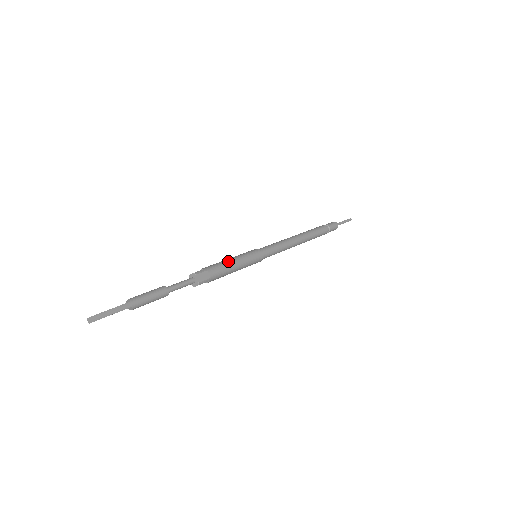
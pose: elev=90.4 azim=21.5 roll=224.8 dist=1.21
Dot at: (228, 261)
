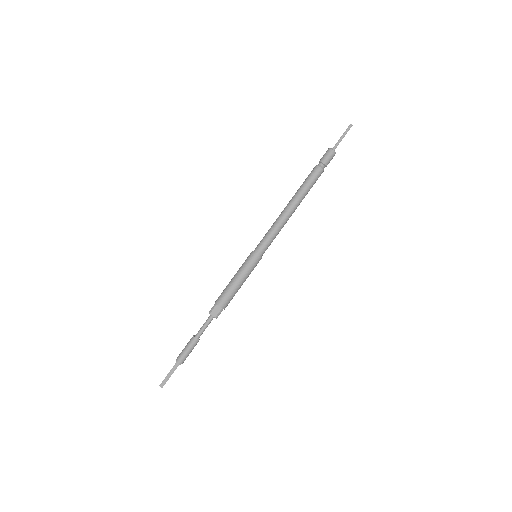
Dot at: (230, 283)
